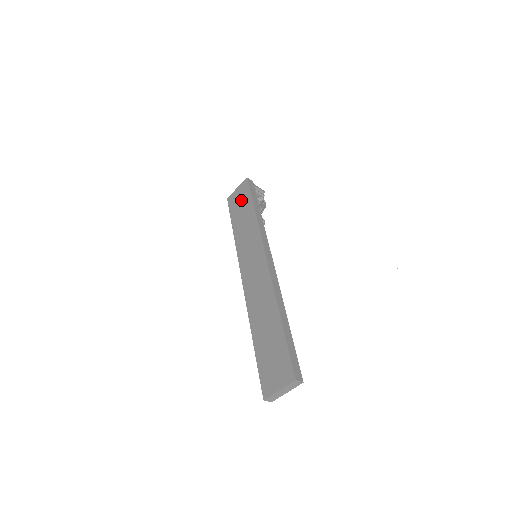
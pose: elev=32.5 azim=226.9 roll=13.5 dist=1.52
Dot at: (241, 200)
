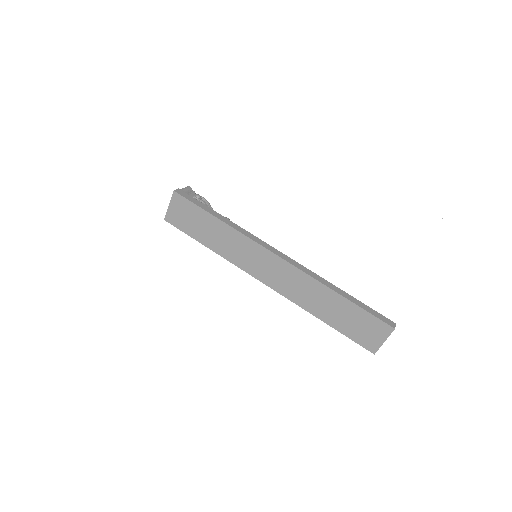
Dot at: (189, 216)
